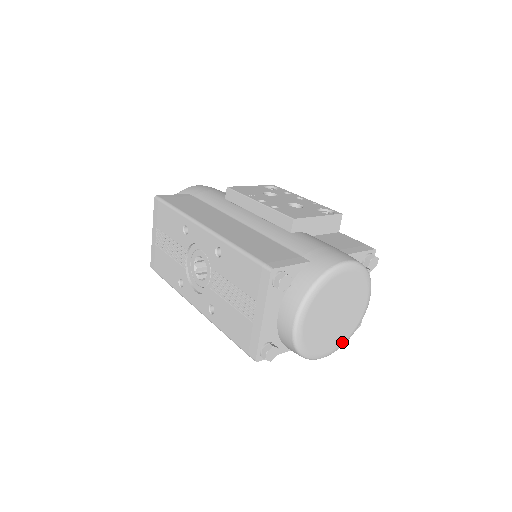
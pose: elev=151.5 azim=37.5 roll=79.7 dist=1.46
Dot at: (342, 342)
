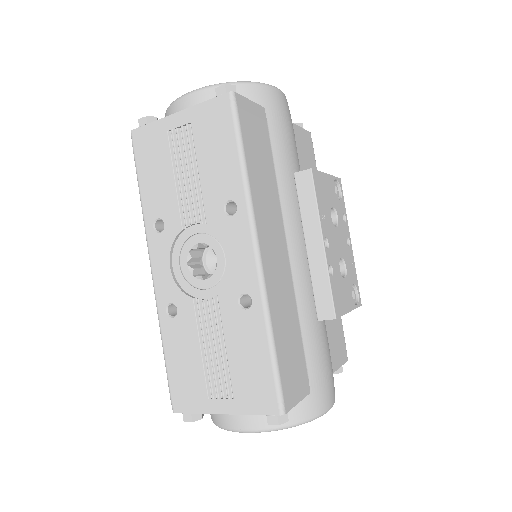
Dot at: occluded
